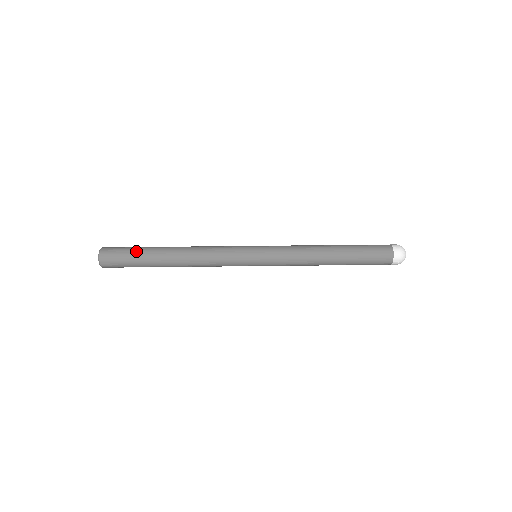
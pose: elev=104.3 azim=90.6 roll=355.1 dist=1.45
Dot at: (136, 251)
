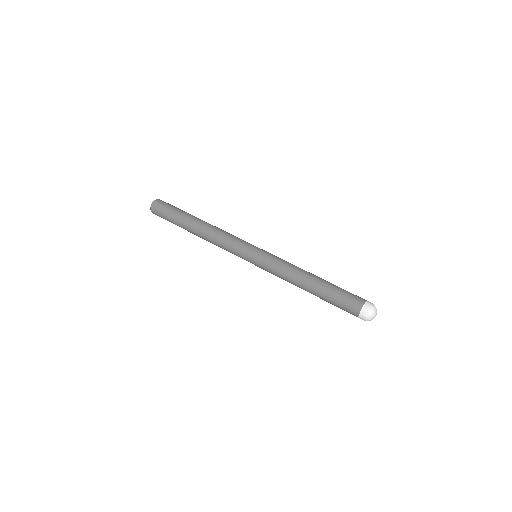
Dot at: occluded
